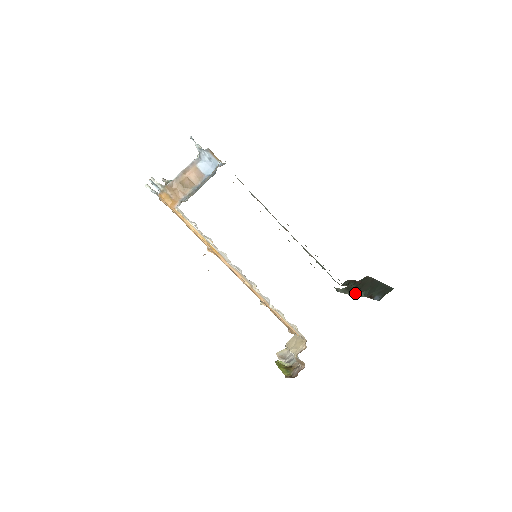
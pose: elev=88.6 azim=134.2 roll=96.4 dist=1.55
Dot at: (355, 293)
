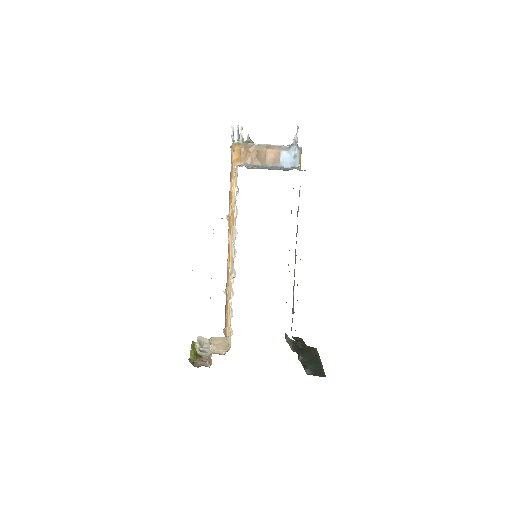
Dot at: (296, 352)
